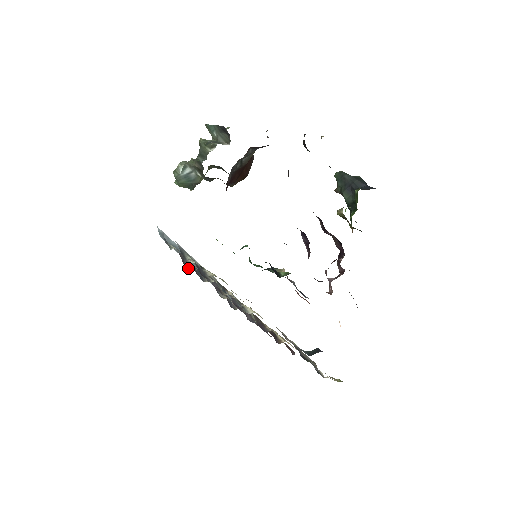
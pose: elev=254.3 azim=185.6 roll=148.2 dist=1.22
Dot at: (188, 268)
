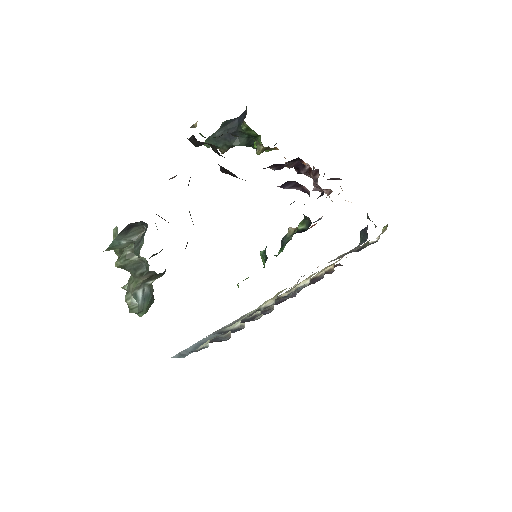
Dot at: (227, 338)
